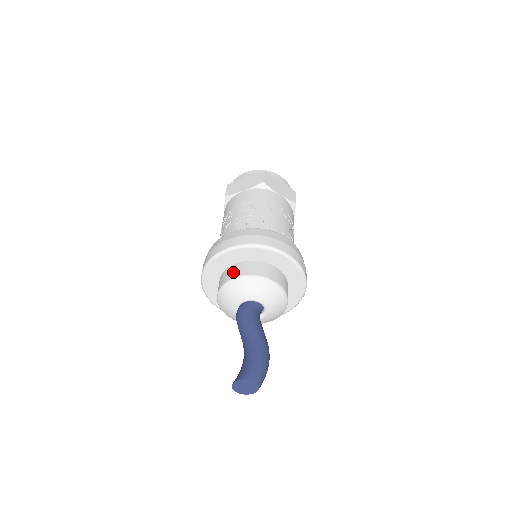
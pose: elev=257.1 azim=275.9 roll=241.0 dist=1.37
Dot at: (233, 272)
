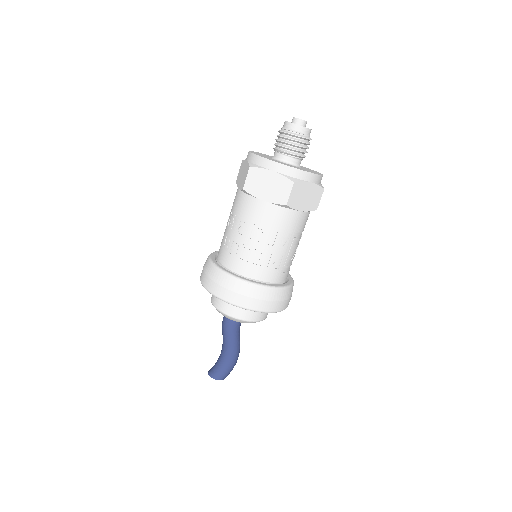
Dot at: (227, 307)
